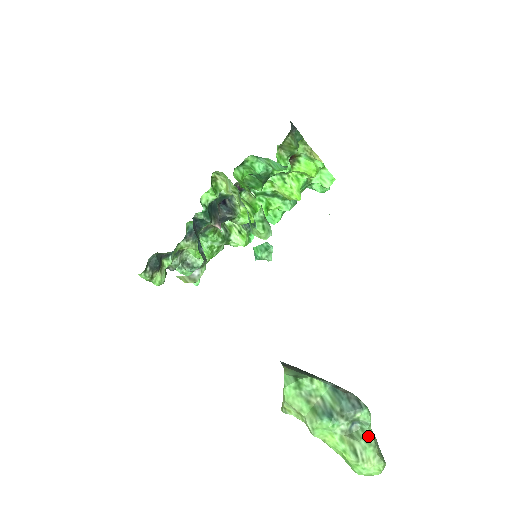
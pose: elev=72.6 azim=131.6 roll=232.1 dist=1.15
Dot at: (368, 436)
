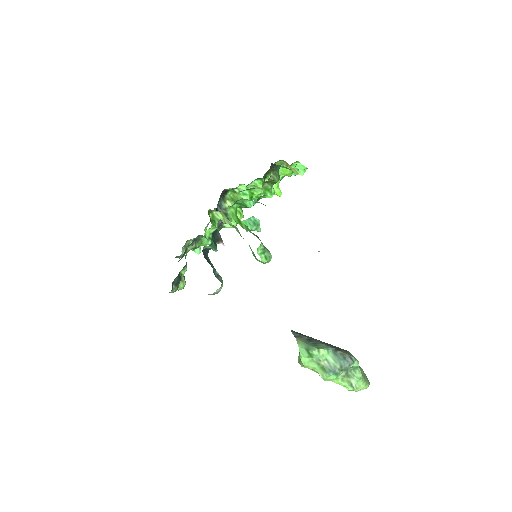
Dot at: (358, 374)
